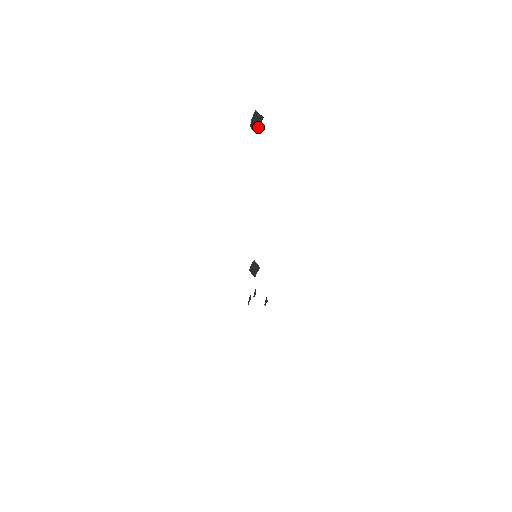
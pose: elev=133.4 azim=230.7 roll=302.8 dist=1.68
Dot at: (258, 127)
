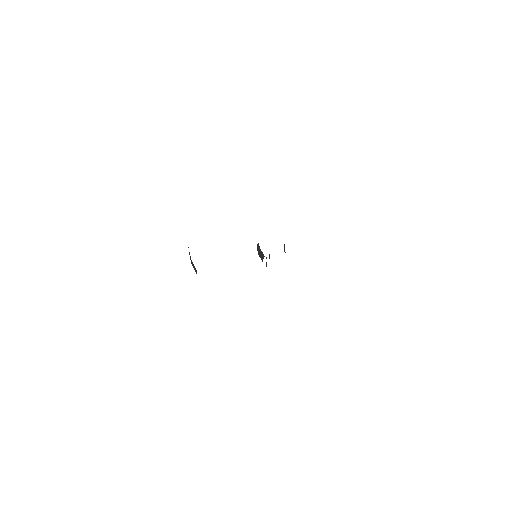
Dot at: occluded
